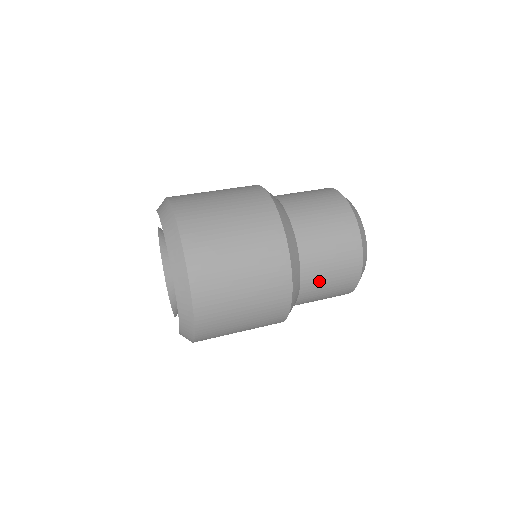
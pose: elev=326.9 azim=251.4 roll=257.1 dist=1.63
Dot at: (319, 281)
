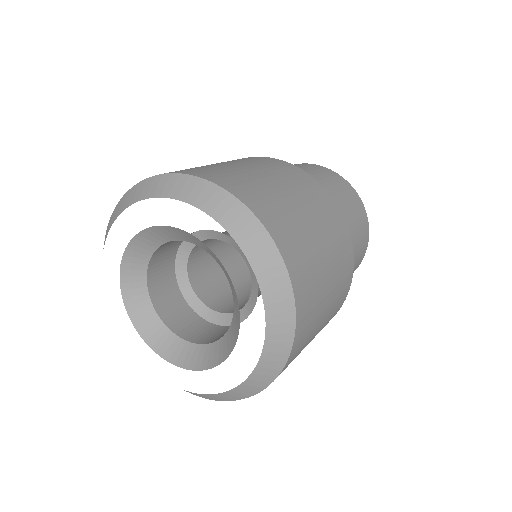
Dot at: (342, 211)
